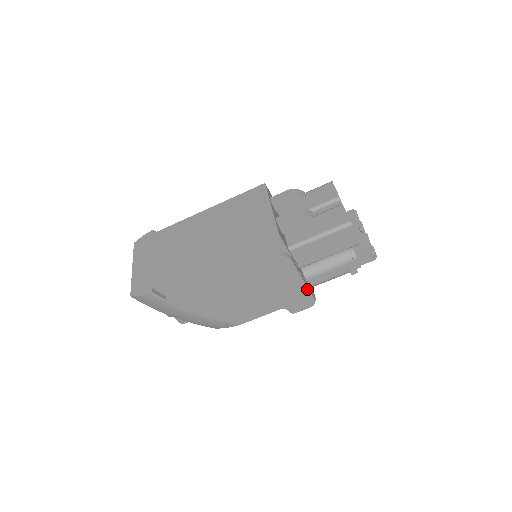
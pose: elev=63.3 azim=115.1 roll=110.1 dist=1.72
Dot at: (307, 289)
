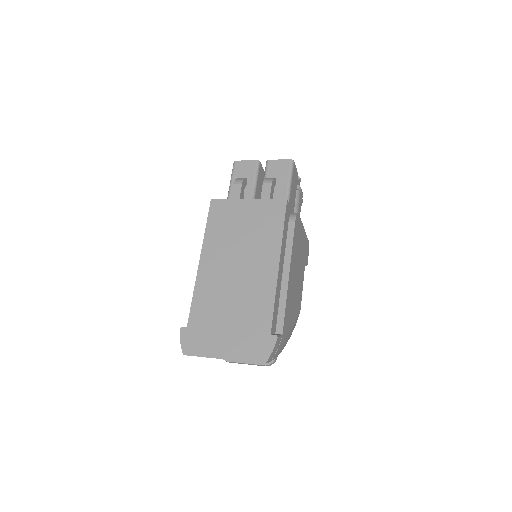
Dot at: (305, 234)
